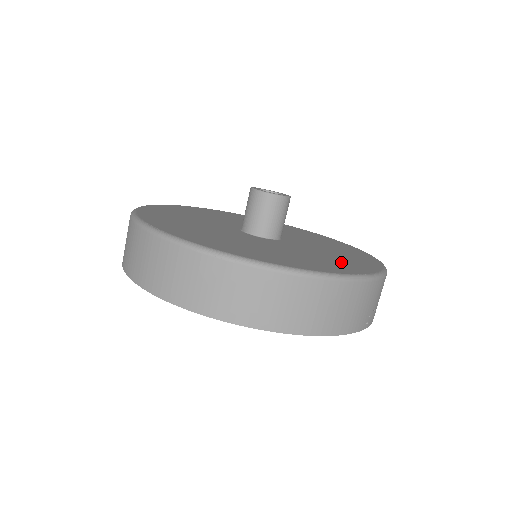
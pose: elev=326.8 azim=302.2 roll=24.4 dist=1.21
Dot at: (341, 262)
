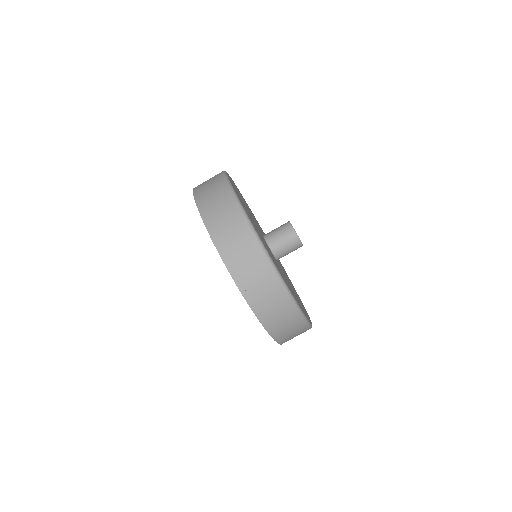
Dot at: (269, 252)
